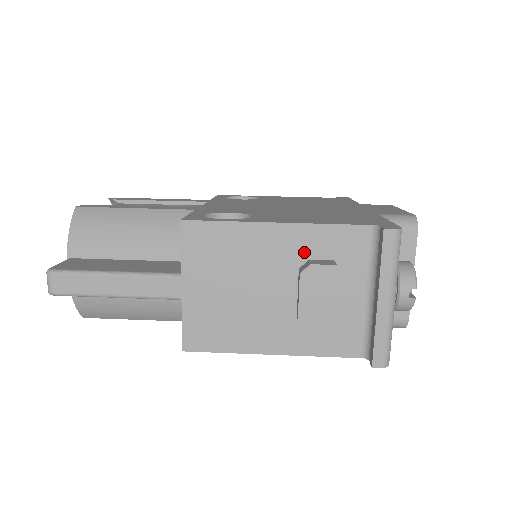
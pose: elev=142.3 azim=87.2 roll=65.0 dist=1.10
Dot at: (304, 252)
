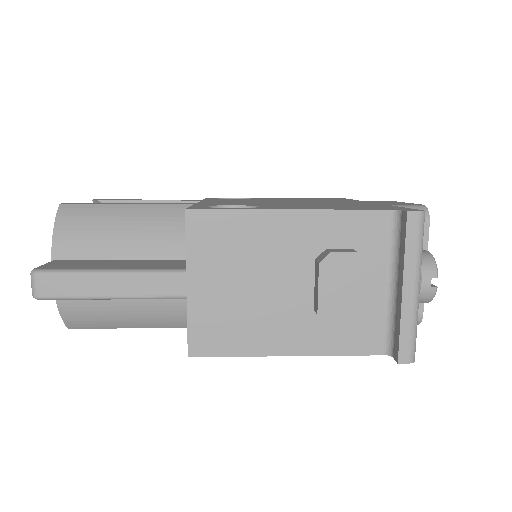
Dot at: (321, 241)
